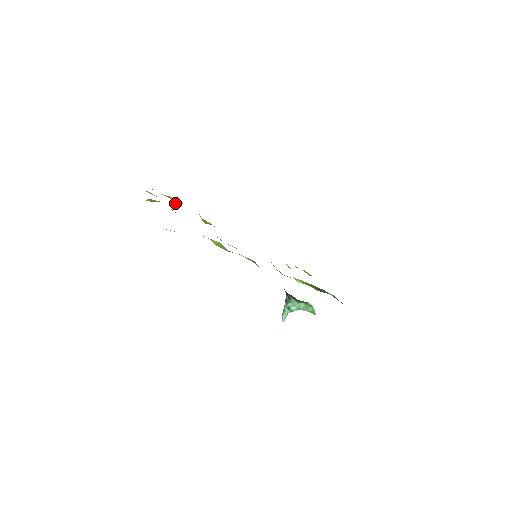
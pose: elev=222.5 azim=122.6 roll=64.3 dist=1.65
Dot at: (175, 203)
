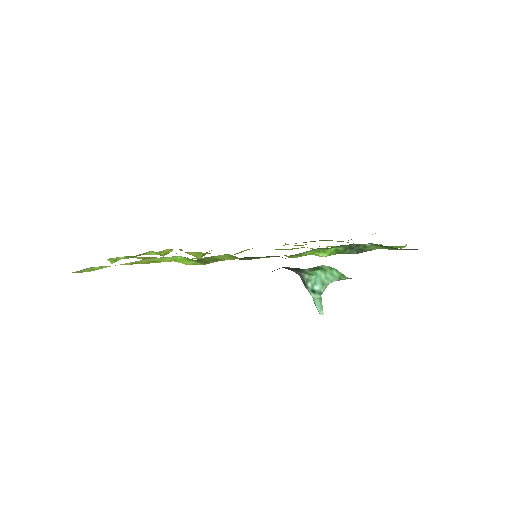
Dot at: (163, 256)
